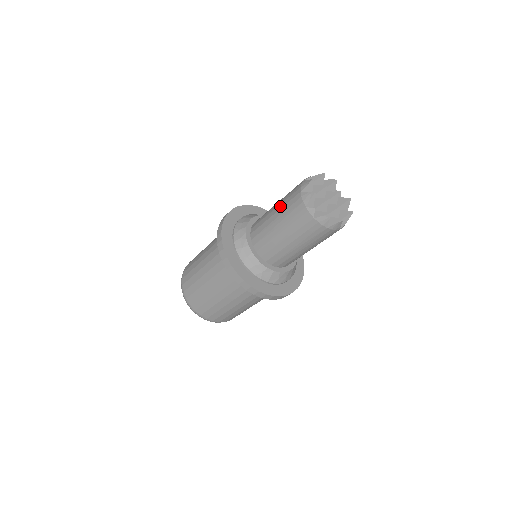
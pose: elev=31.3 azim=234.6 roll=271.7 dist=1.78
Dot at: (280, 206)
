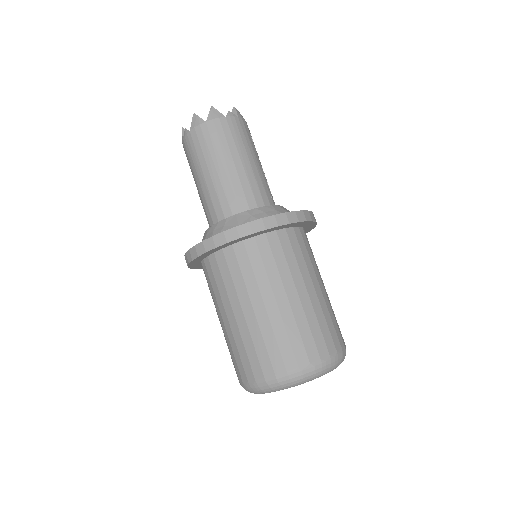
Dot at: occluded
